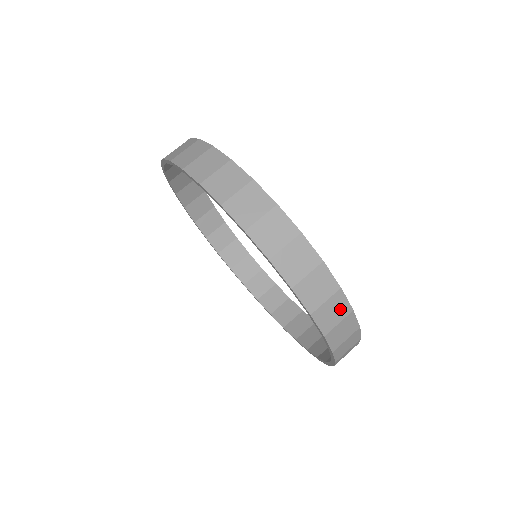
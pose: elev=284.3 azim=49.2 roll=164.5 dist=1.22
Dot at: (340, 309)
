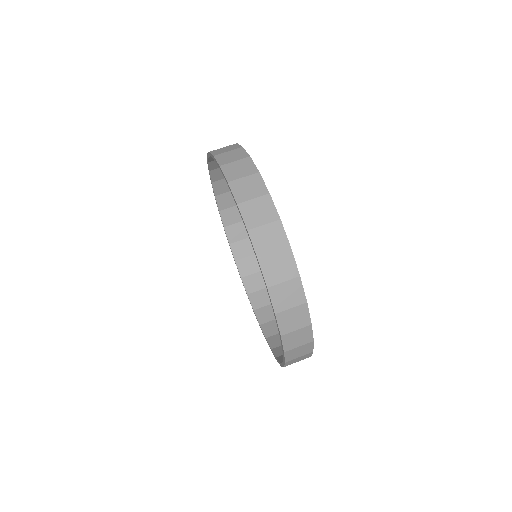
Dot at: occluded
